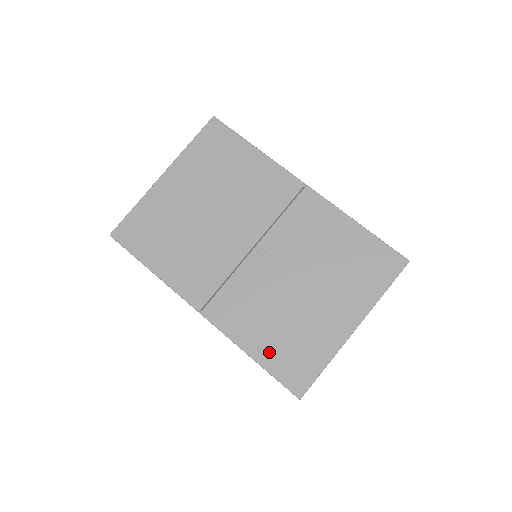
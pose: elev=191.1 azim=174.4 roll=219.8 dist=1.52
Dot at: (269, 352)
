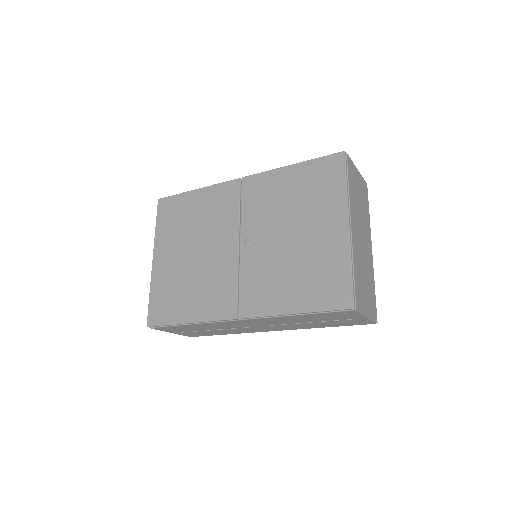
Dot at: (304, 298)
